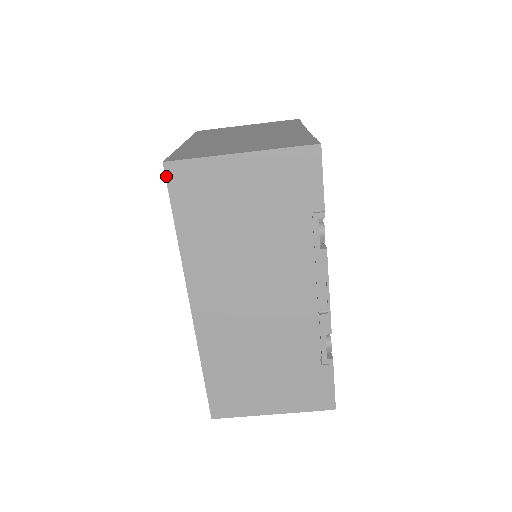
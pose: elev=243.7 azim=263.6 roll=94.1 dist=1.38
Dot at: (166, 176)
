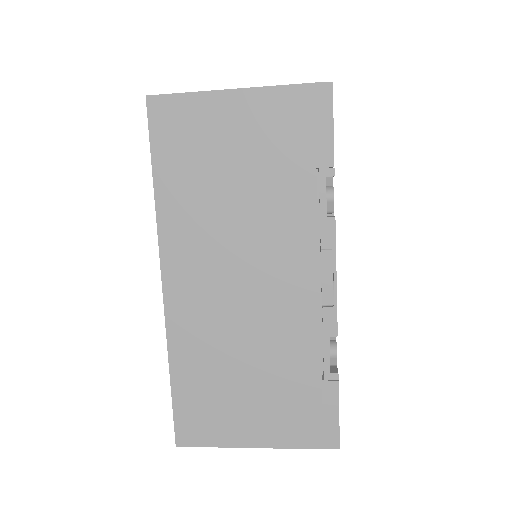
Dot at: (148, 113)
